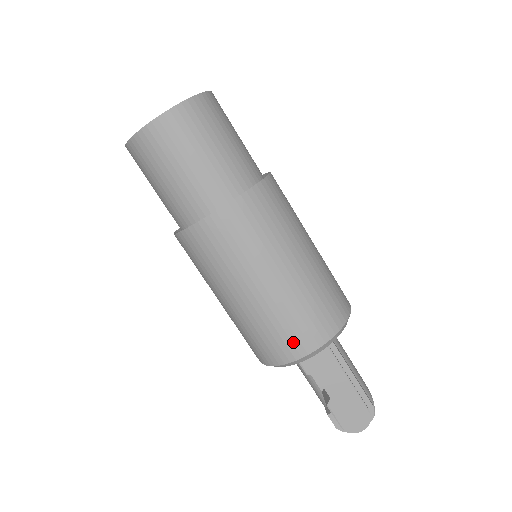
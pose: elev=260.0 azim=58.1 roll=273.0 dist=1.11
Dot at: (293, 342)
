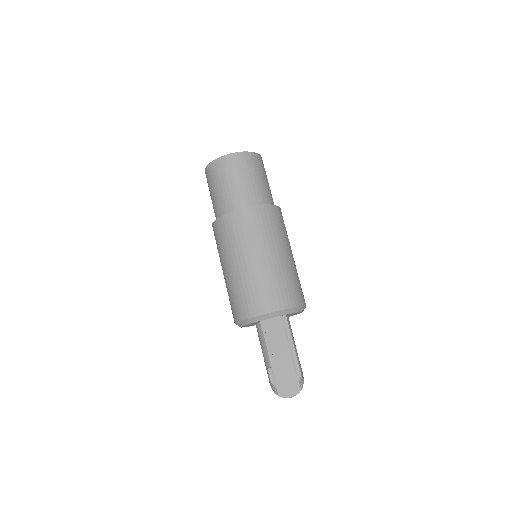
Dot at: (260, 302)
